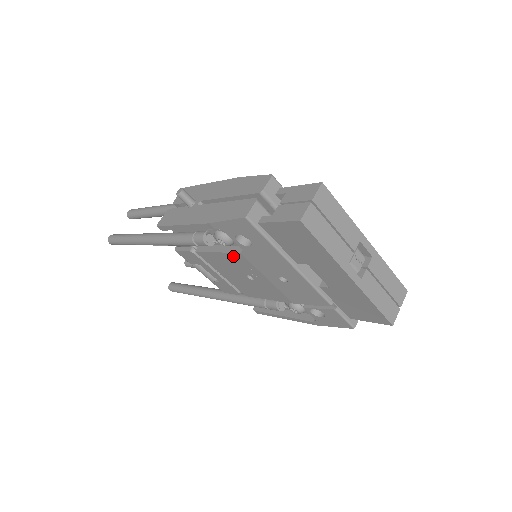
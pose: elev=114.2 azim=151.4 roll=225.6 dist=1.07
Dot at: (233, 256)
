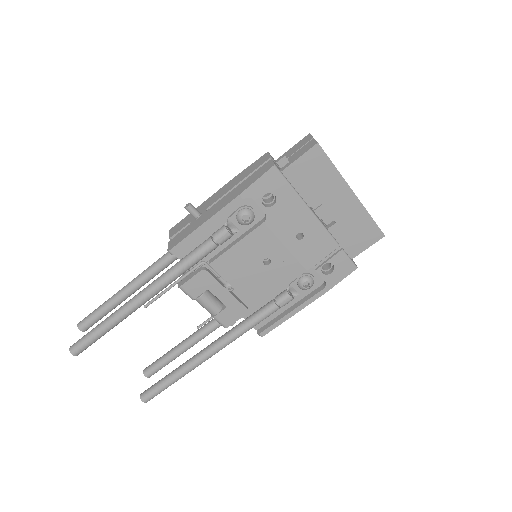
Dot at: (254, 235)
